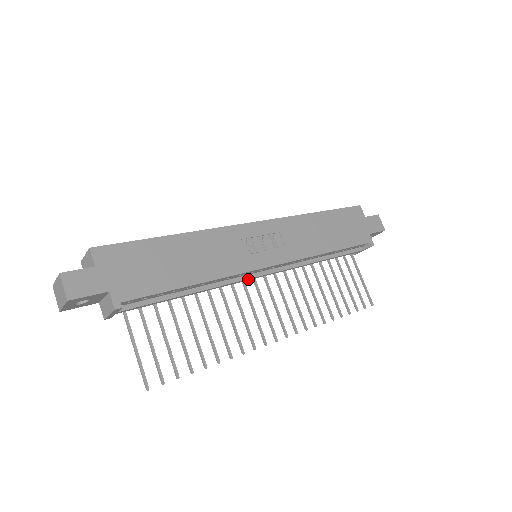
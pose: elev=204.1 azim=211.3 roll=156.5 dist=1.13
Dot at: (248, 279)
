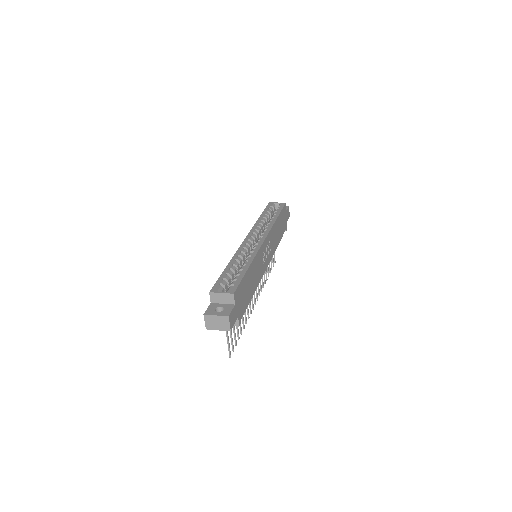
Dot at: occluded
